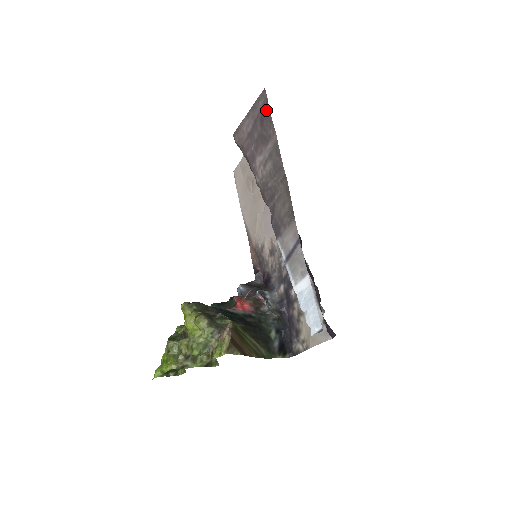
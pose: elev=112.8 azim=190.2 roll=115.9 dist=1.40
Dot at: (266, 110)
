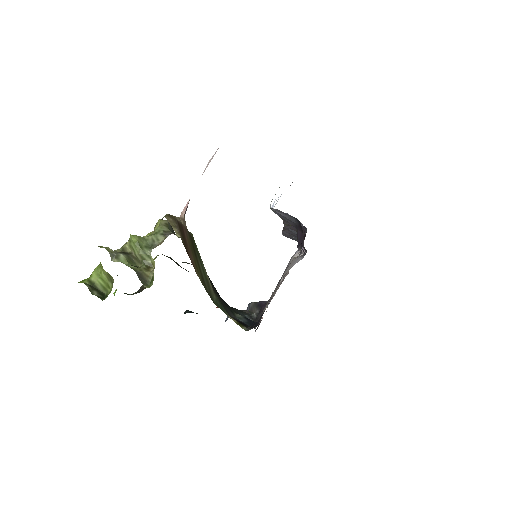
Dot at: occluded
